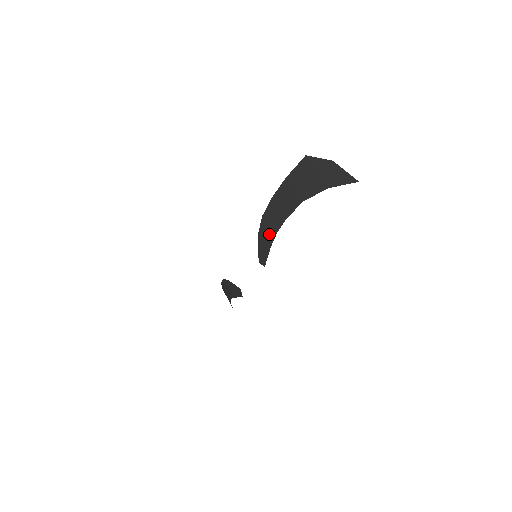
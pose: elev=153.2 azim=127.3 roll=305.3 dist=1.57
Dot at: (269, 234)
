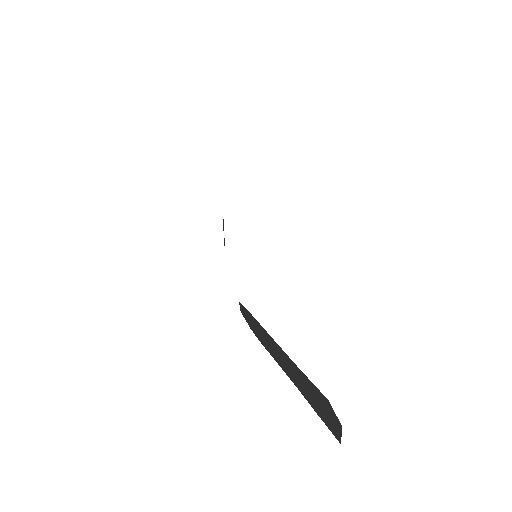
Dot at: (255, 330)
